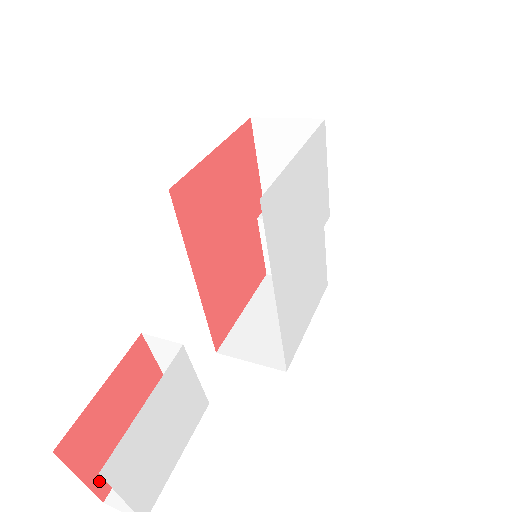
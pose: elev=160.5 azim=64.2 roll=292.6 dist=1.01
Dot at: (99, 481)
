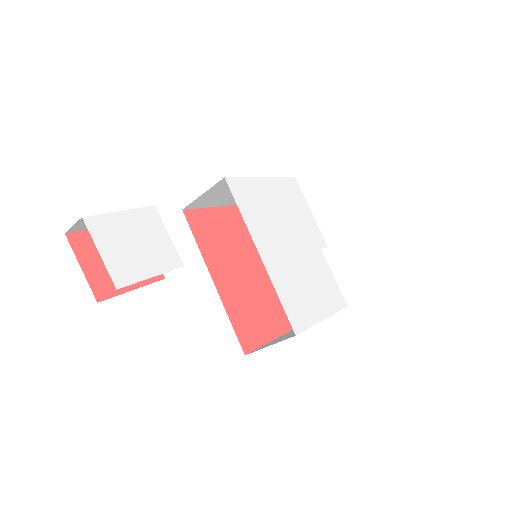
Dot at: (96, 284)
